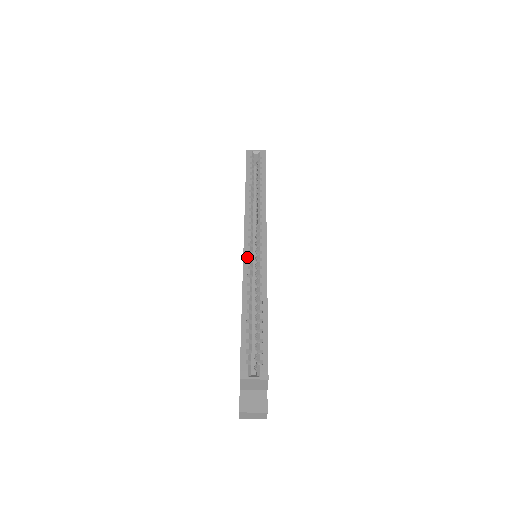
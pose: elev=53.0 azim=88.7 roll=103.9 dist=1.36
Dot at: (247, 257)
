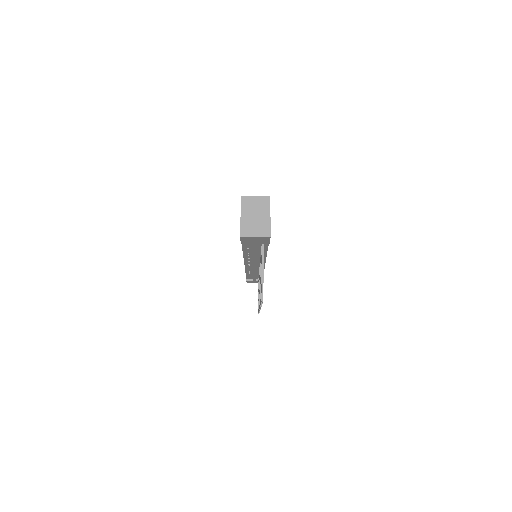
Dot at: occluded
